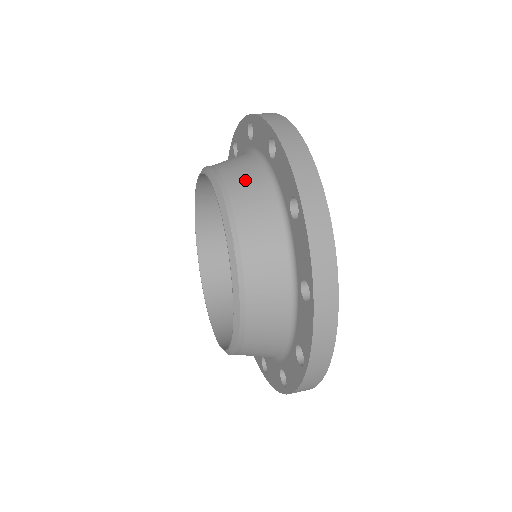
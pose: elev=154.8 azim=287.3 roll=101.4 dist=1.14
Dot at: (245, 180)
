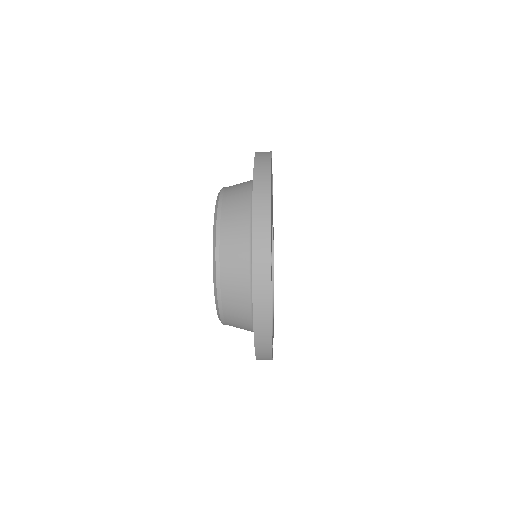
Dot at: occluded
